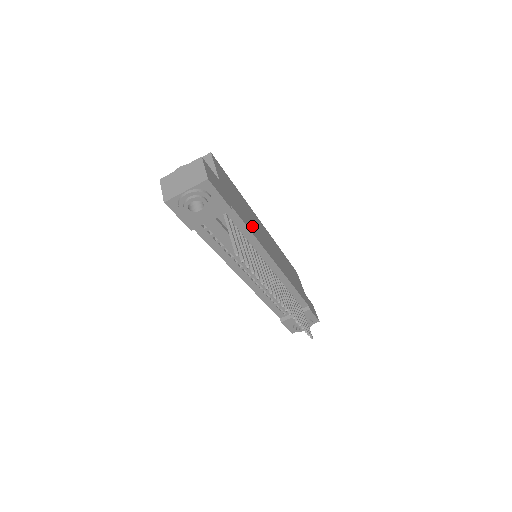
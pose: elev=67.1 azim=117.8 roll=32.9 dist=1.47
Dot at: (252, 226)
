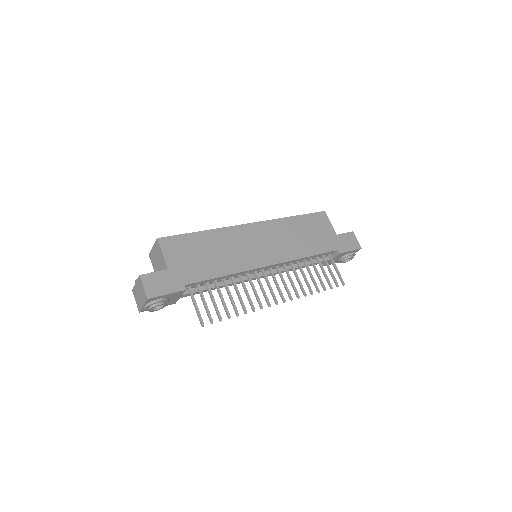
Dot at: (225, 262)
